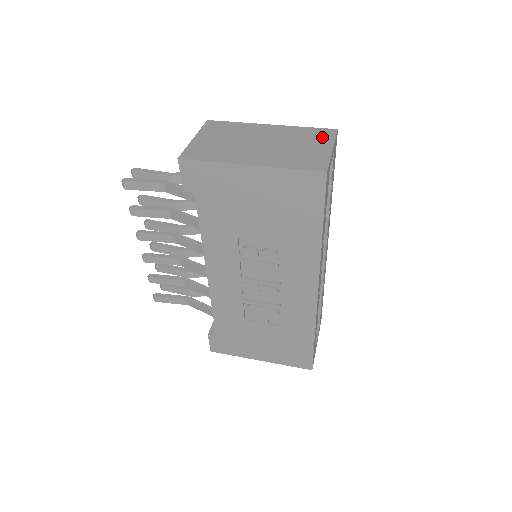
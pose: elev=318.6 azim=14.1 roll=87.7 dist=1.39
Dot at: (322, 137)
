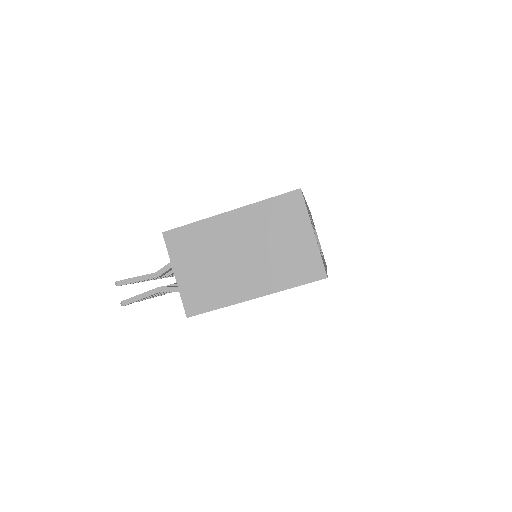
Dot at: (293, 214)
